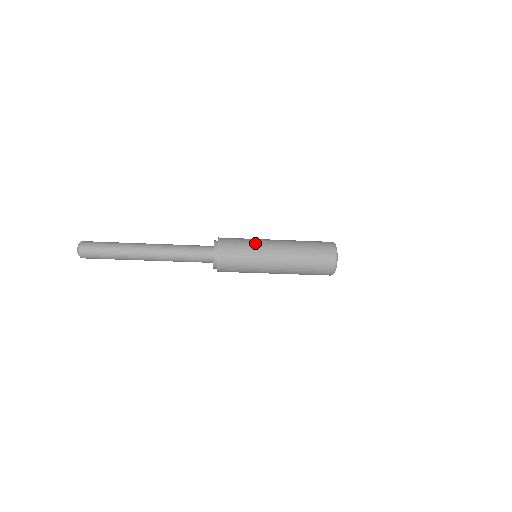
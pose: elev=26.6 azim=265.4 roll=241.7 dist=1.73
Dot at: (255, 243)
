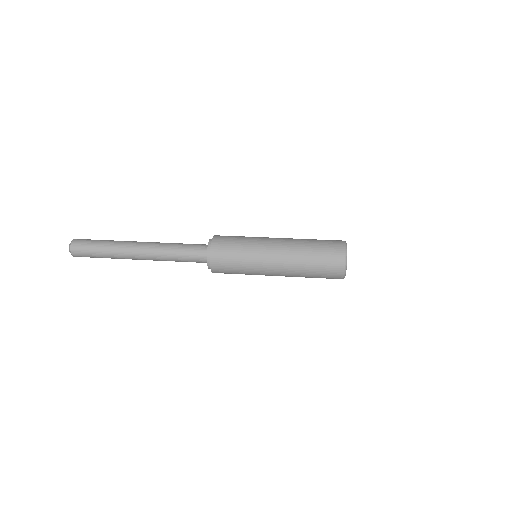
Dot at: (252, 245)
